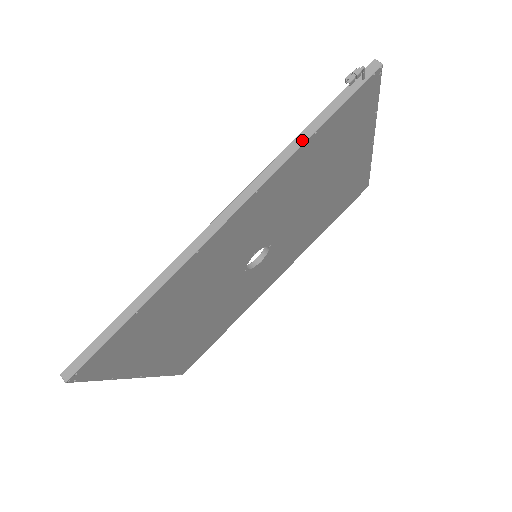
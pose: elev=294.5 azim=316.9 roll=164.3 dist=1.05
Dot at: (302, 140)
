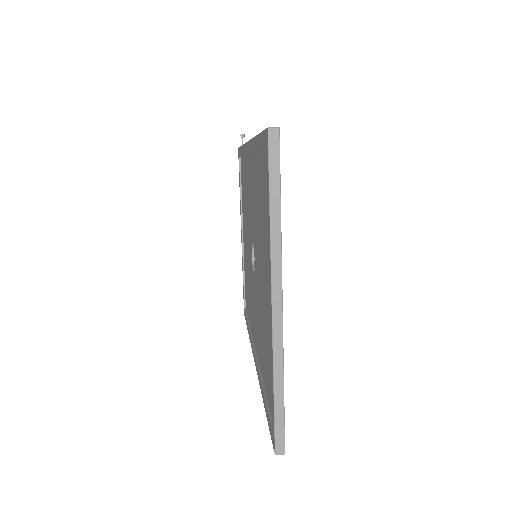
Dot at: occluded
